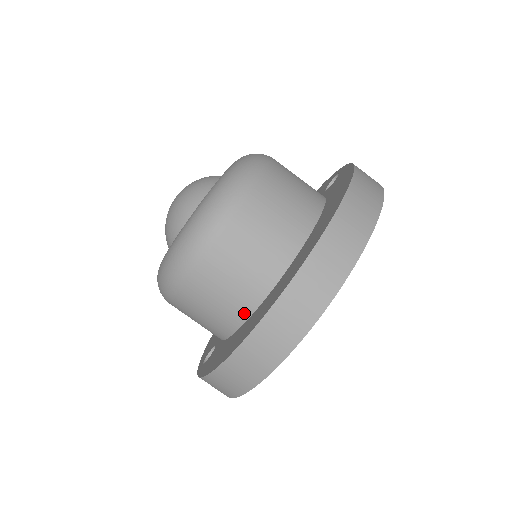
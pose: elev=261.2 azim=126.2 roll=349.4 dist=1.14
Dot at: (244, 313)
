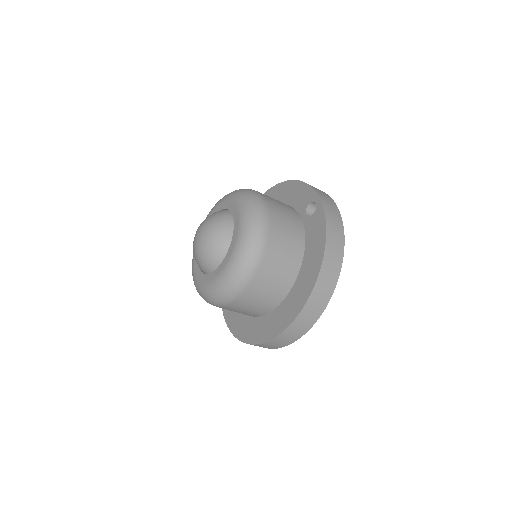
Dot at: (254, 316)
